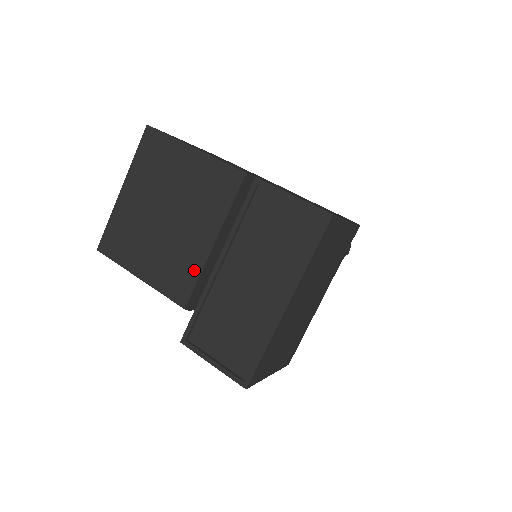
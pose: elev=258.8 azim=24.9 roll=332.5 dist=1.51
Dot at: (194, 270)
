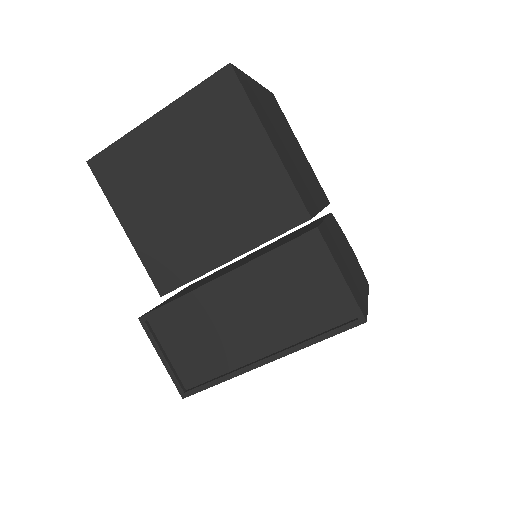
Dot at: (193, 269)
